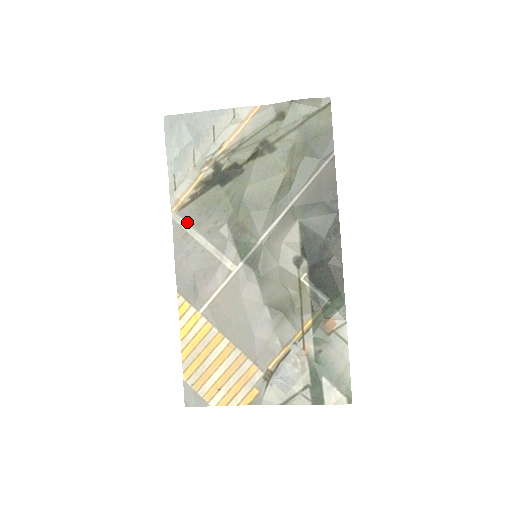
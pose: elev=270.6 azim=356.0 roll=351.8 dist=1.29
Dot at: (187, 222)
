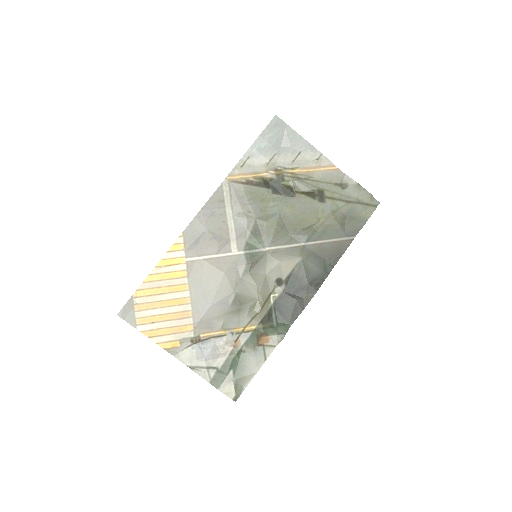
Dot at: (230, 194)
